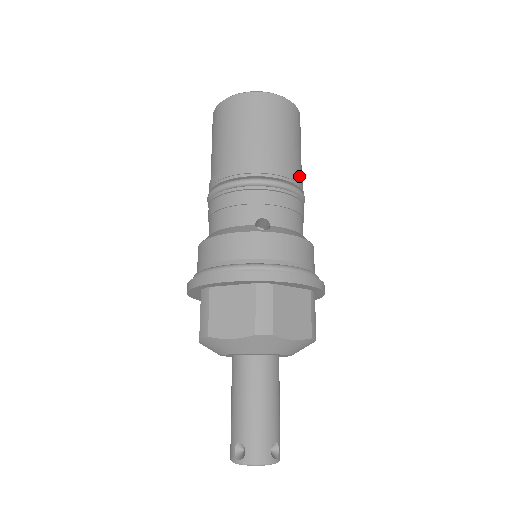
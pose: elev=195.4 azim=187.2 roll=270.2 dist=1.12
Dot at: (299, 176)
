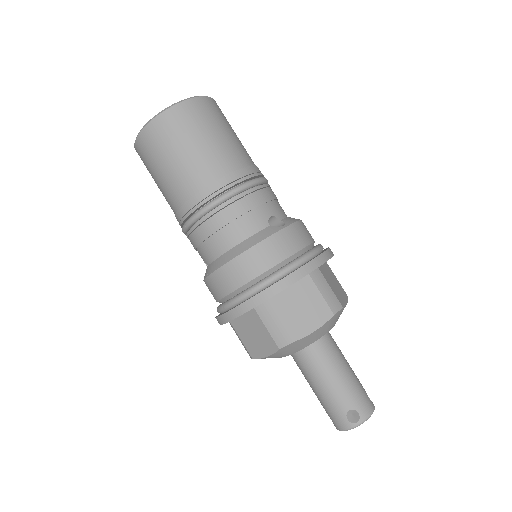
Dot at: occluded
